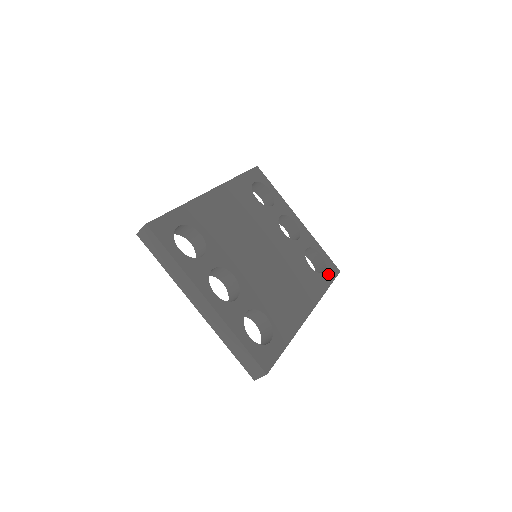
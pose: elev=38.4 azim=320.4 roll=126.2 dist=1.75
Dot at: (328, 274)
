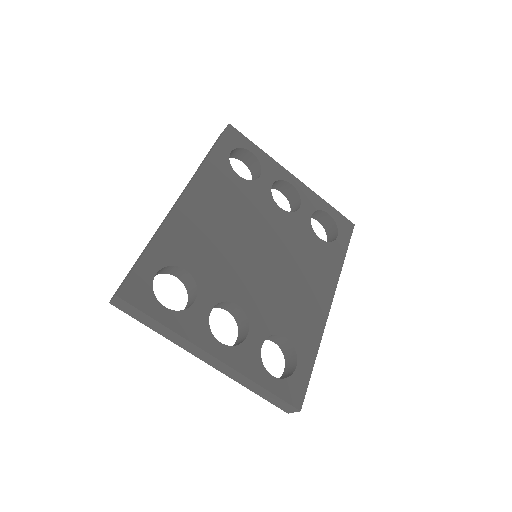
Dot at: (342, 237)
